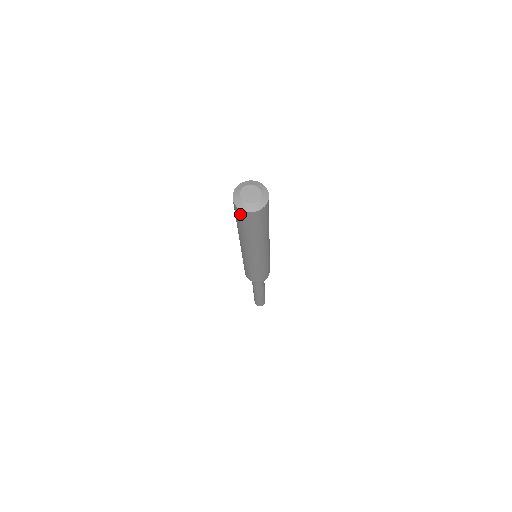
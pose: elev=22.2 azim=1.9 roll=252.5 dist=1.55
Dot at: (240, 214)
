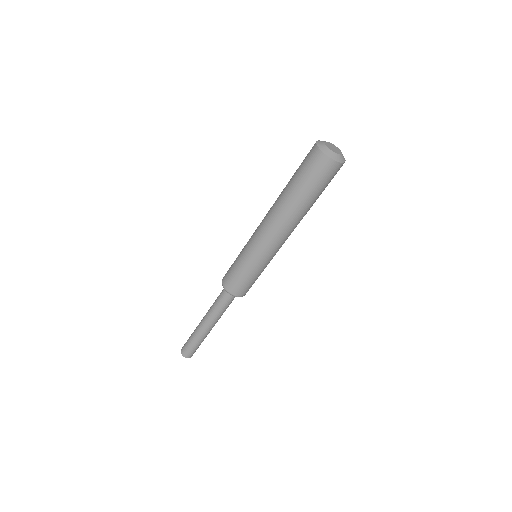
Dot at: (313, 156)
